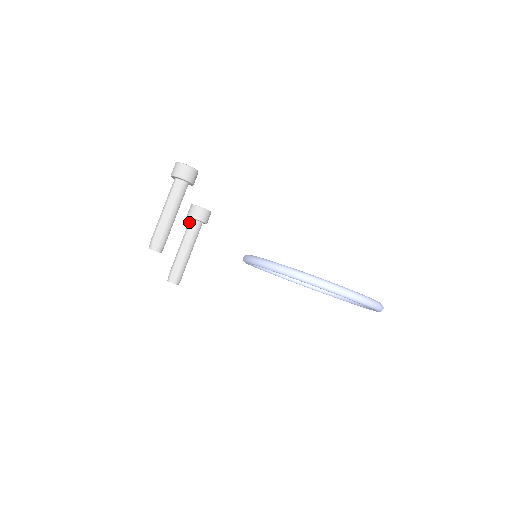
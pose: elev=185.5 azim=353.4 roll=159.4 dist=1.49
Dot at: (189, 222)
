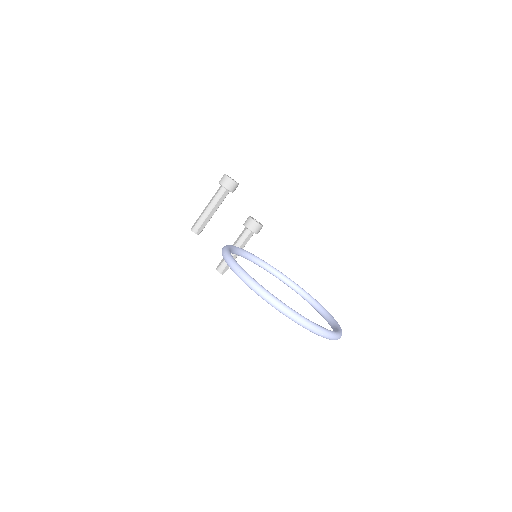
Dot at: (244, 229)
